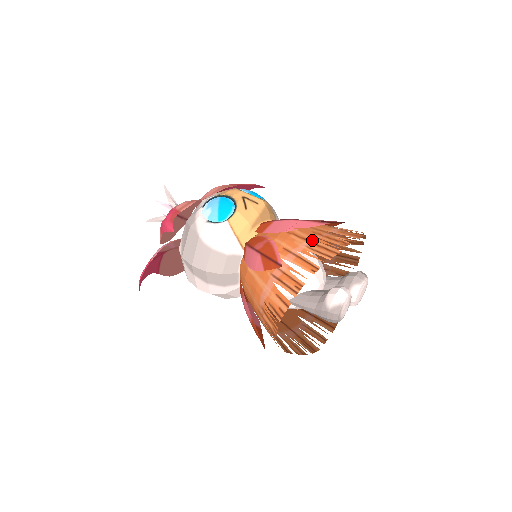
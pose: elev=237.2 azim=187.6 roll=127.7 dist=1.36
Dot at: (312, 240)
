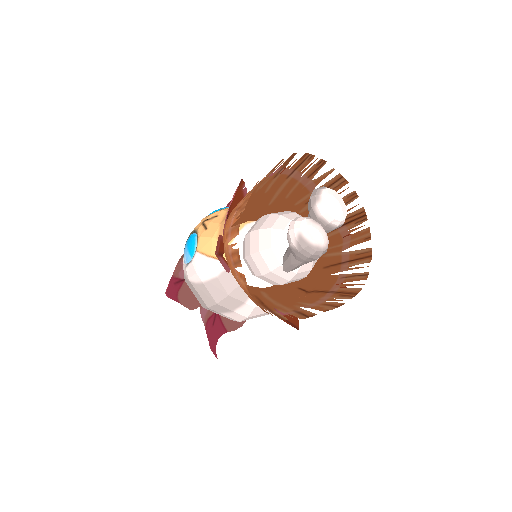
Dot at: (238, 206)
